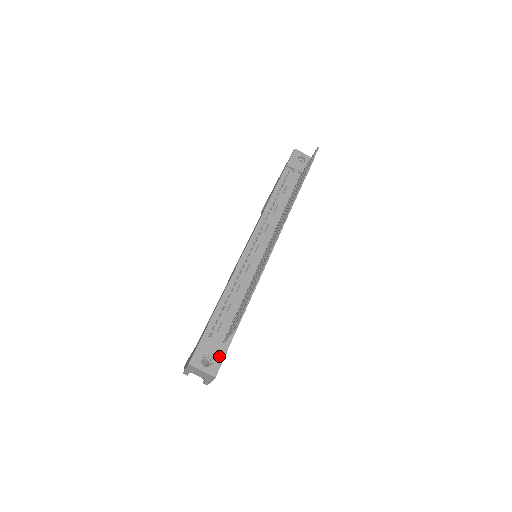
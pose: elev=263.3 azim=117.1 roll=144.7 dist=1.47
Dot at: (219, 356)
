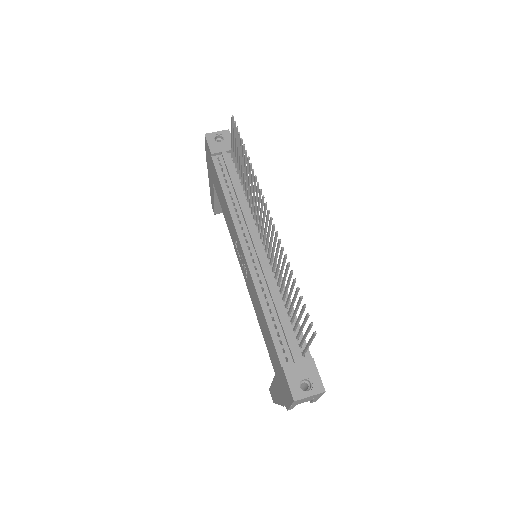
Dot at: (311, 371)
